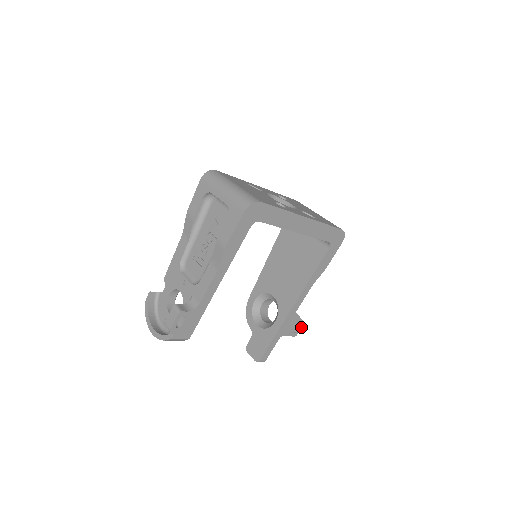
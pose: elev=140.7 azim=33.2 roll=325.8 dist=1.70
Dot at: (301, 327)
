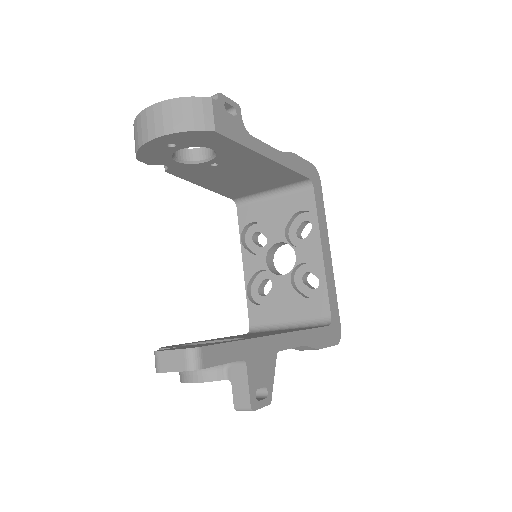
Dot at: (264, 404)
